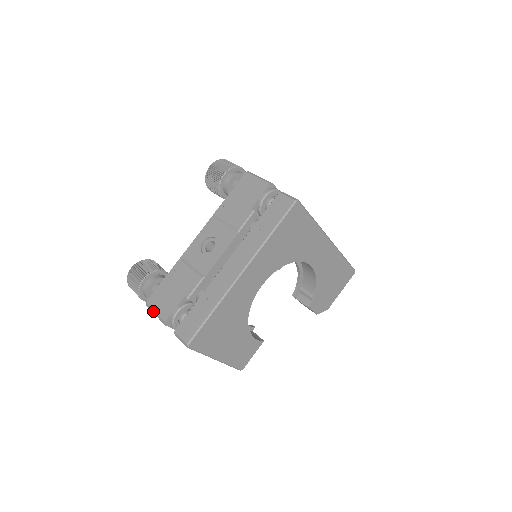
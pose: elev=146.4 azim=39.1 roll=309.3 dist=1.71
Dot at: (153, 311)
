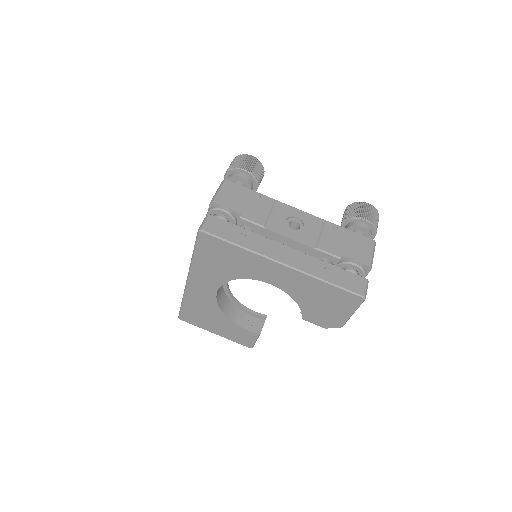
Dot at: occluded
